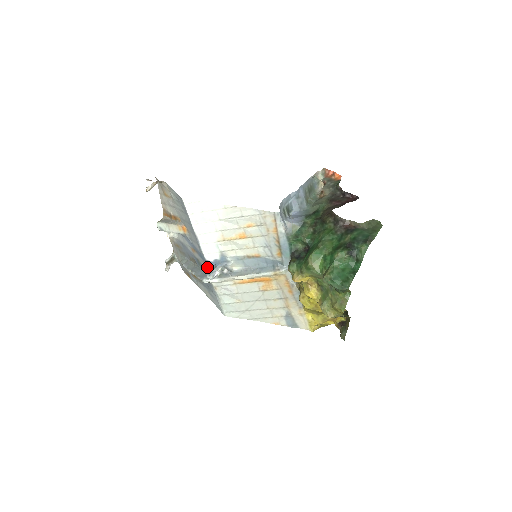
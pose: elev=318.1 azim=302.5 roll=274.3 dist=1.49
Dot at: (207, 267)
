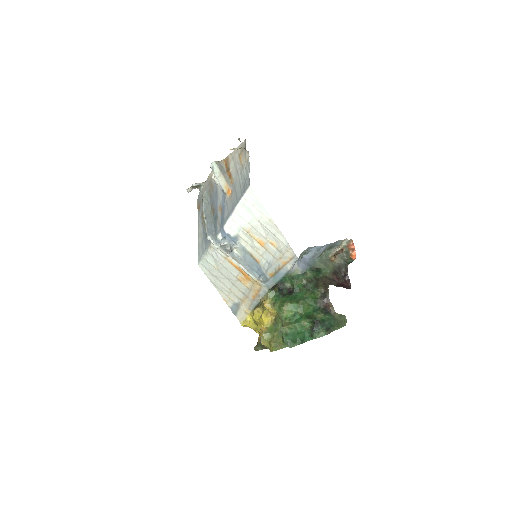
Dot at: (219, 231)
